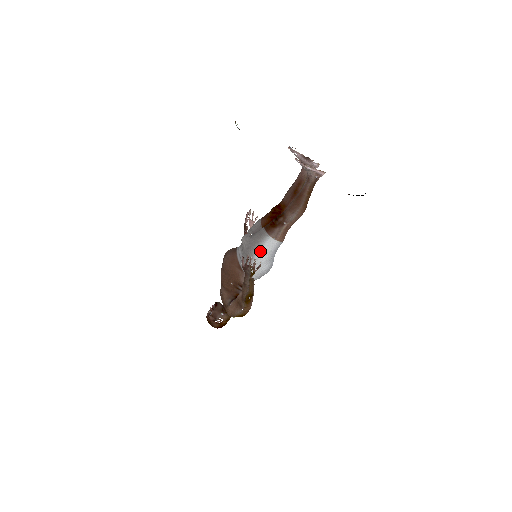
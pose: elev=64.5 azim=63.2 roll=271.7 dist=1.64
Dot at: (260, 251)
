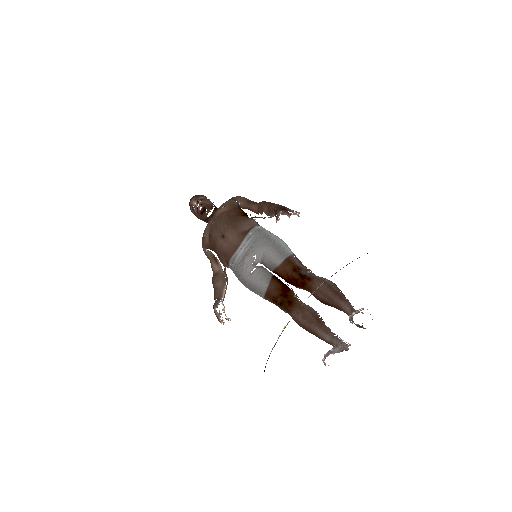
Dot at: (249, 289)
